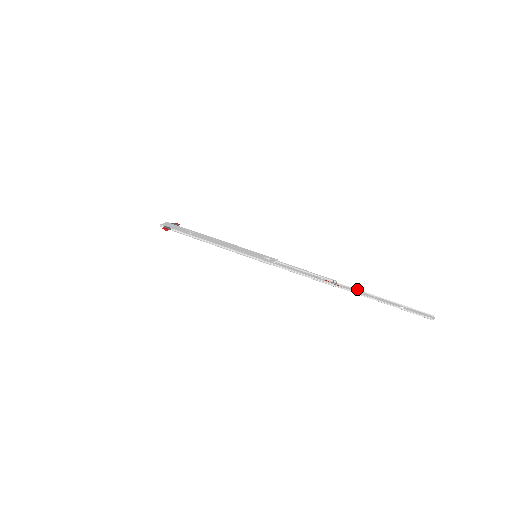
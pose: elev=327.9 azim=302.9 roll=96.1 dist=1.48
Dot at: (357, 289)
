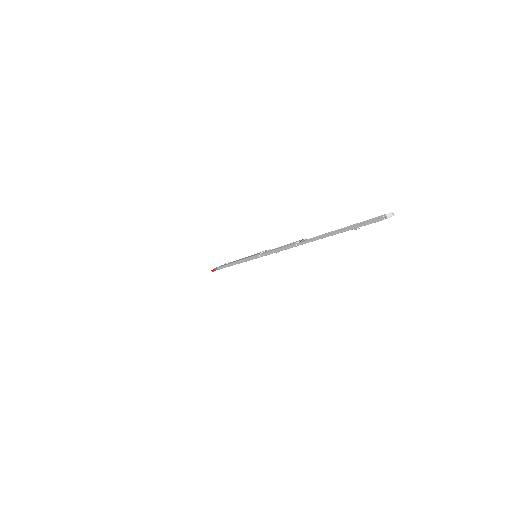
Dot at: (320, 235)
